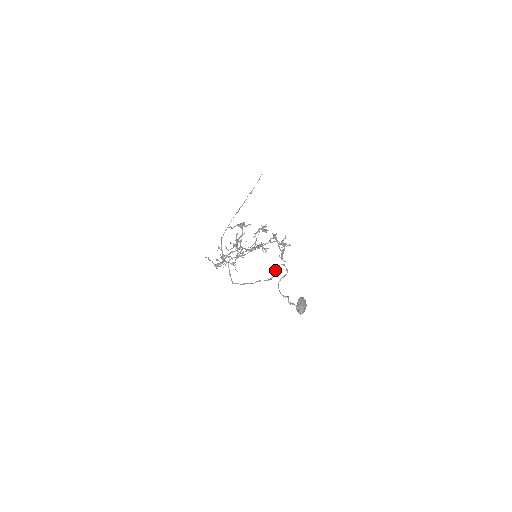
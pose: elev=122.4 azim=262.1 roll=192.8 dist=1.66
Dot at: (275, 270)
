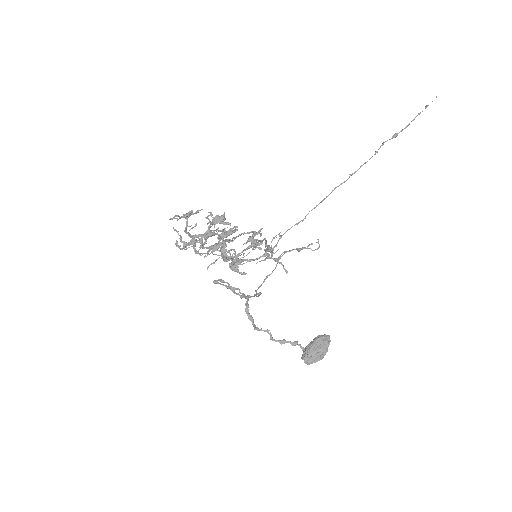
Dot at: (225, 286)
